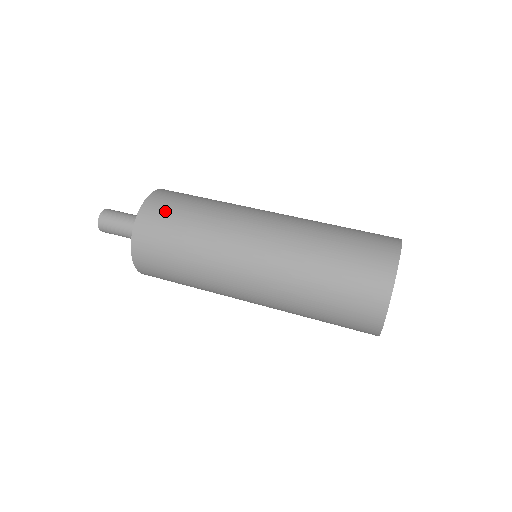
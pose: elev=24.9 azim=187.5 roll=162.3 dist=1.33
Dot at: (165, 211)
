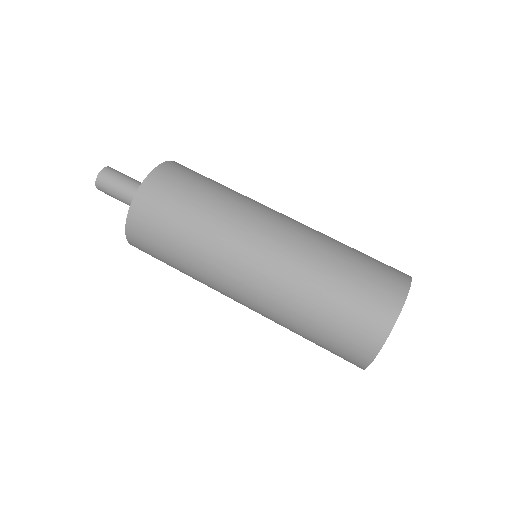
Dot at: (191, 172)
